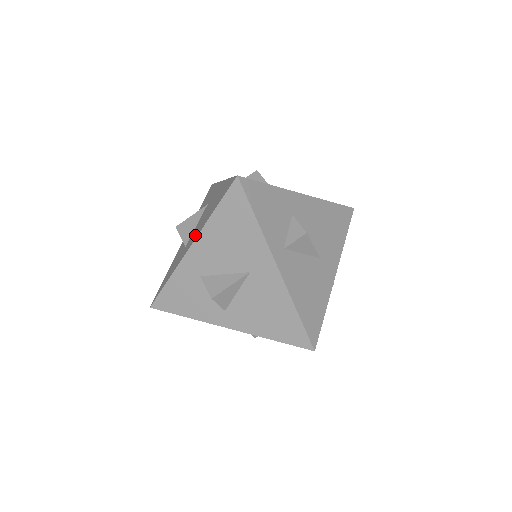
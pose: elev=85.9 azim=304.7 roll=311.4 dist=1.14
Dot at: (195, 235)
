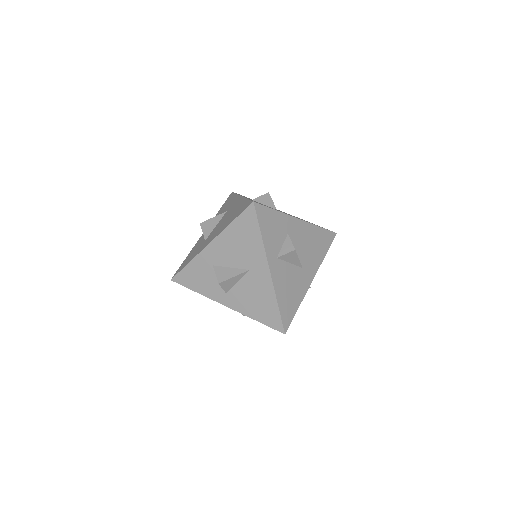
Dot at: (214, 235)
